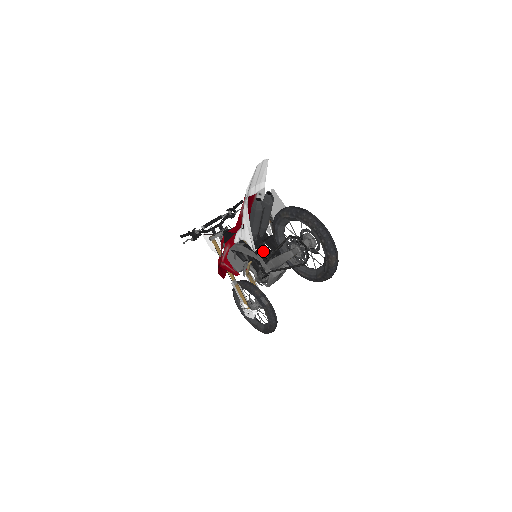
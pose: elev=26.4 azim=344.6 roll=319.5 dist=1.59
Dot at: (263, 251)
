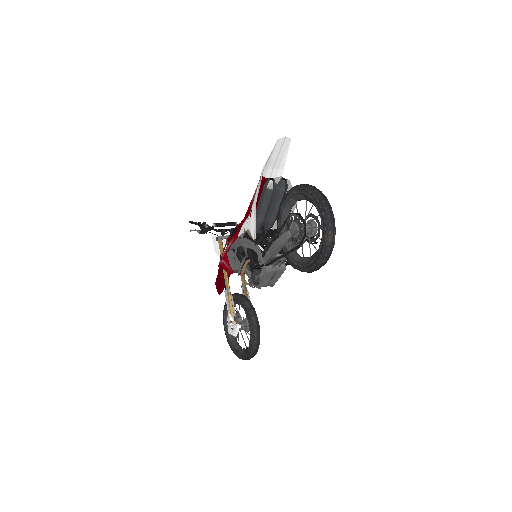
Dot at: occluded
